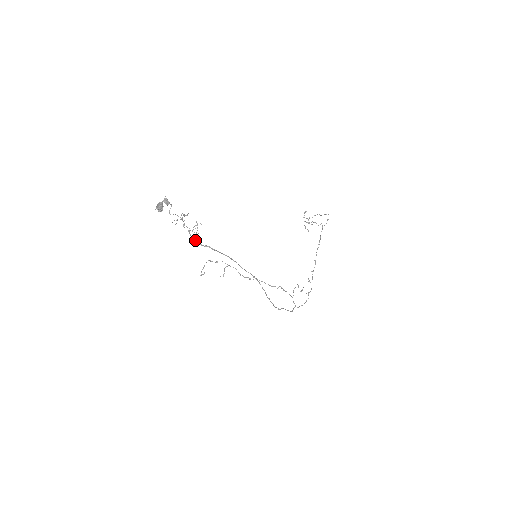
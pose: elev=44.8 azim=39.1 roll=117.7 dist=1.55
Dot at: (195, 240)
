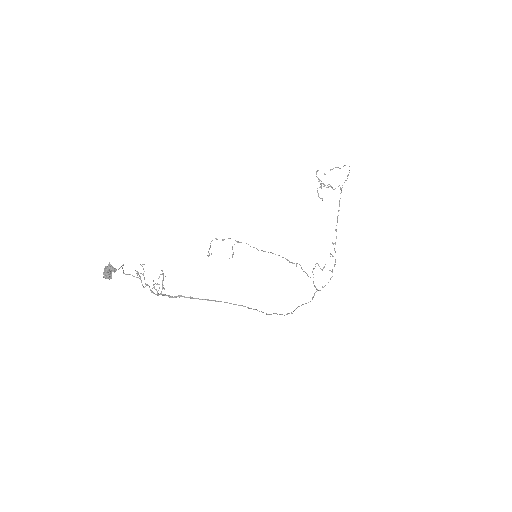
Dot at: (163, 295)
